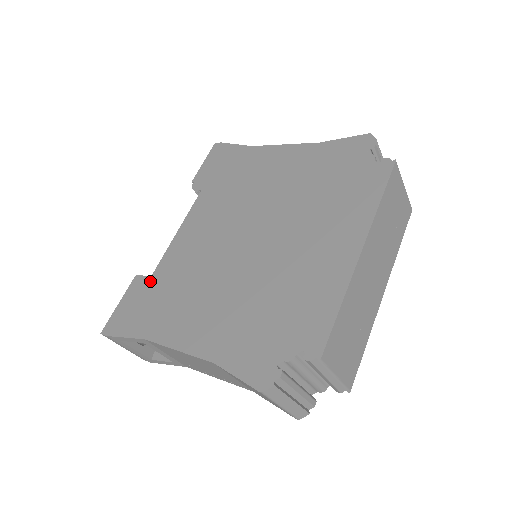
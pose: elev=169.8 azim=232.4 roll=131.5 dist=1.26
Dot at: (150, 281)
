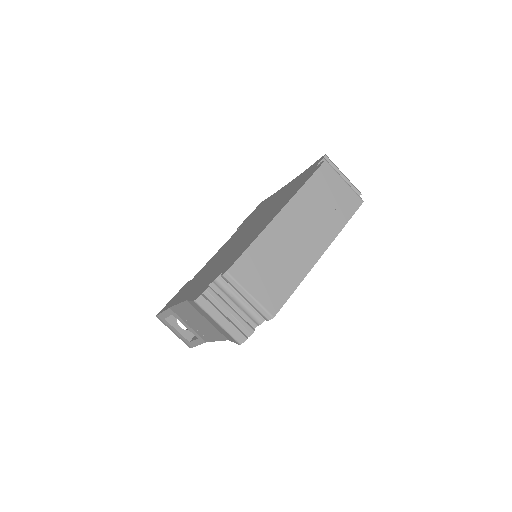
Dot at: (190, 281)
